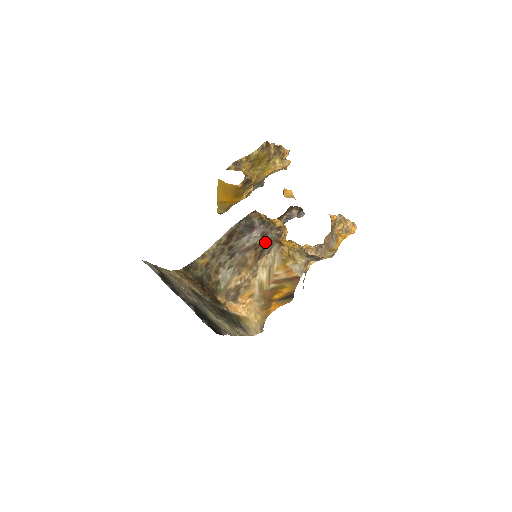
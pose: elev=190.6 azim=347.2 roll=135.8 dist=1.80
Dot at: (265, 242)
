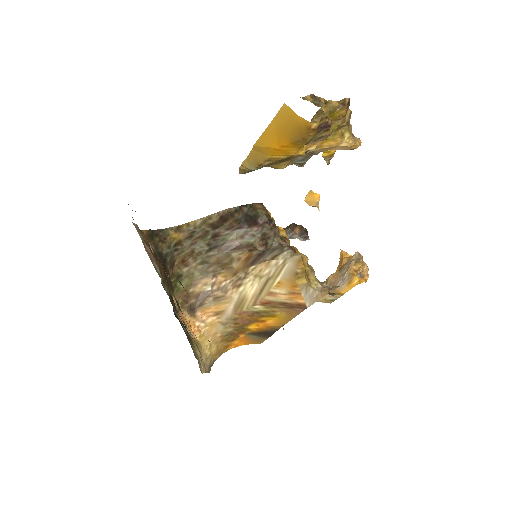
Dot at: (262, 248)
